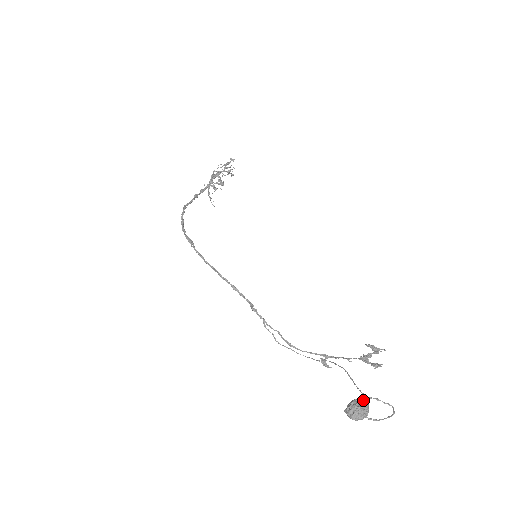
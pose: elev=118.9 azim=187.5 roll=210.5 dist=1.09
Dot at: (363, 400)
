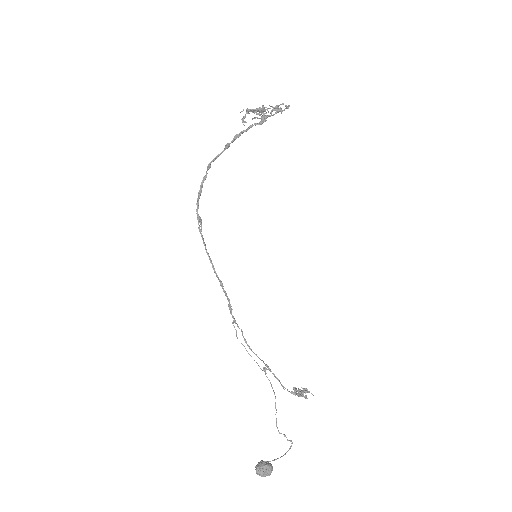
Dot at: (271, 467)
